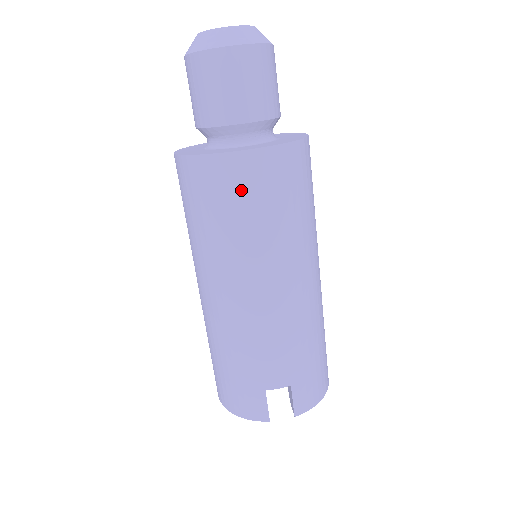
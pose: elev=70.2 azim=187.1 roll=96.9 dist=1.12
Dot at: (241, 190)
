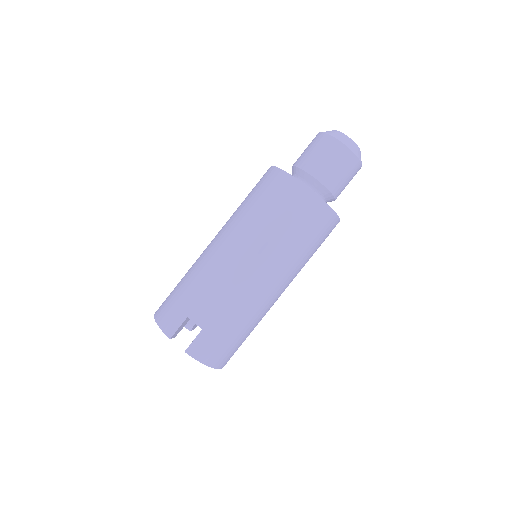
Dot at: (283, 199)
